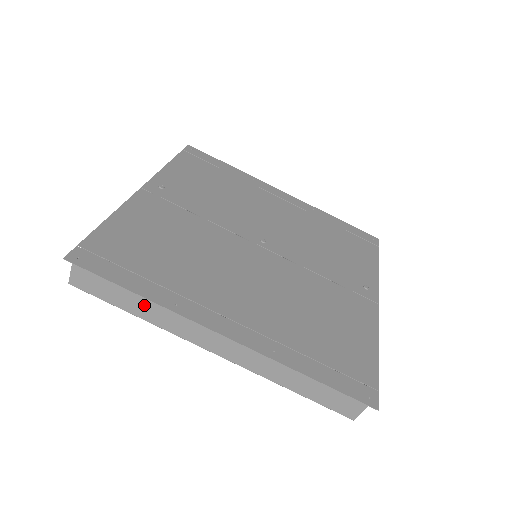
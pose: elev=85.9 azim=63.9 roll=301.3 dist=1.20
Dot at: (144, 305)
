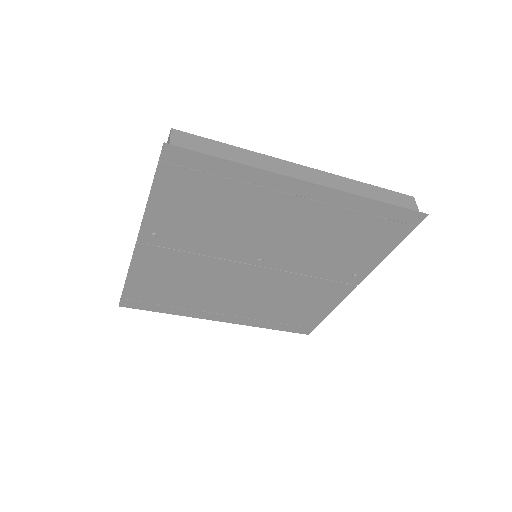
Dot at: occluded
